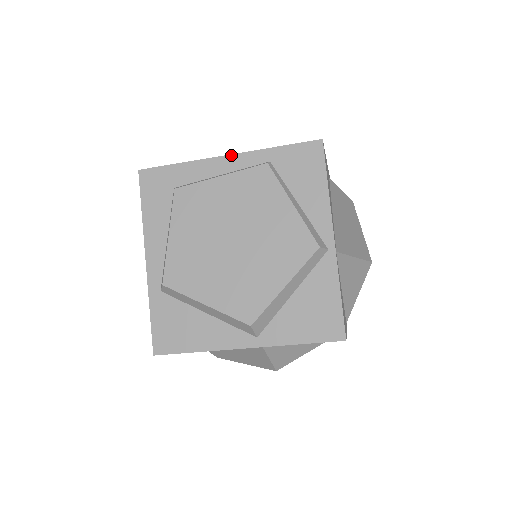
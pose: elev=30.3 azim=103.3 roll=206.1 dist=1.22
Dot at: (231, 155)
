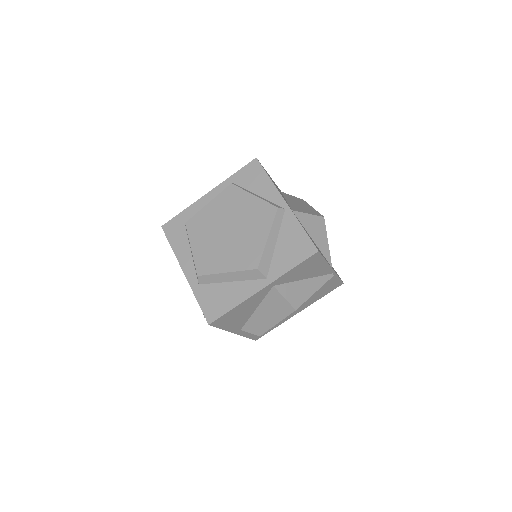
Dot at: (210, 191)
